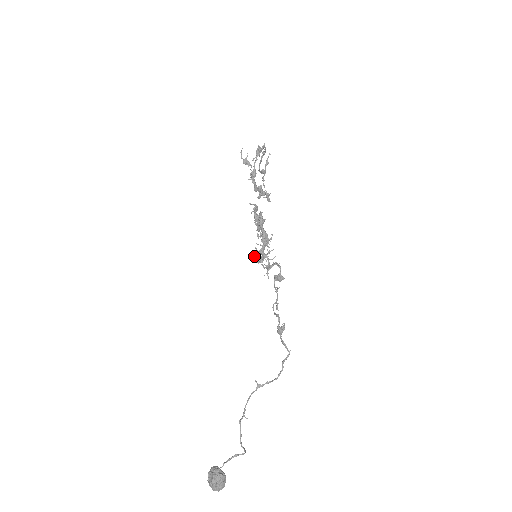
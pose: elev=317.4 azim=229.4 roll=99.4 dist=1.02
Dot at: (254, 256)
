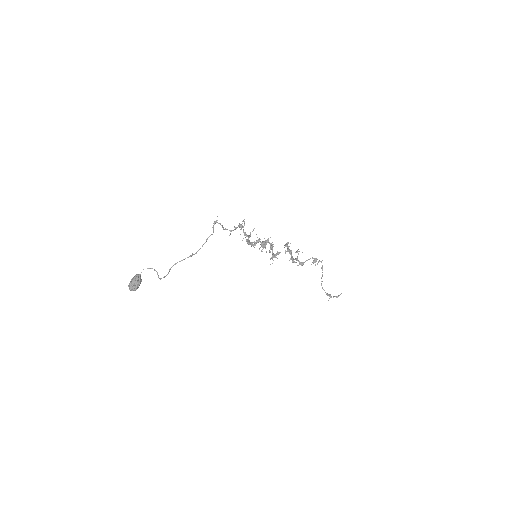
Dot at: occluded
